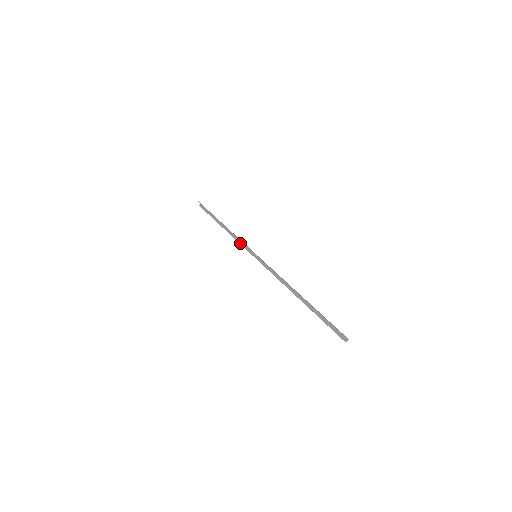
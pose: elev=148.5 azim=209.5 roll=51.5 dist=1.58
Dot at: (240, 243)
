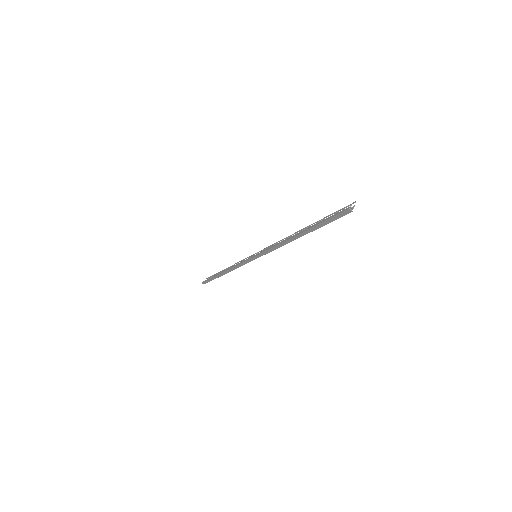
Dot at: (240, 262)
